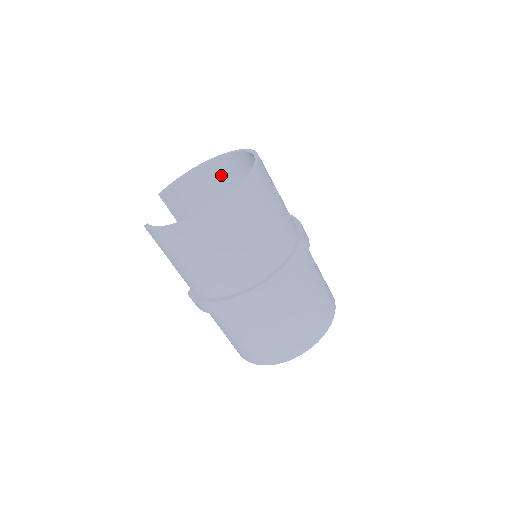
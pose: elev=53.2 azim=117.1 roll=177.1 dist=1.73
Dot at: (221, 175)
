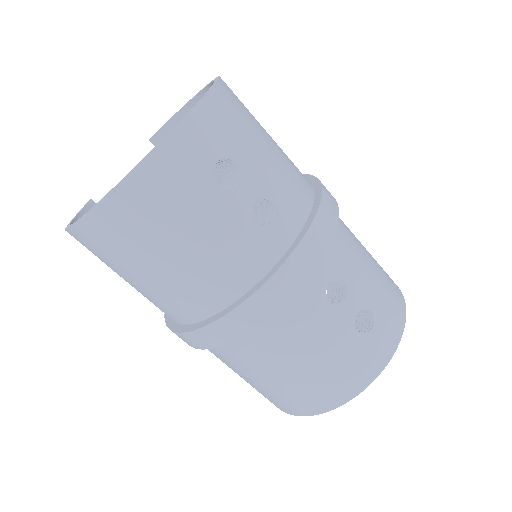
Dot at: occluded
